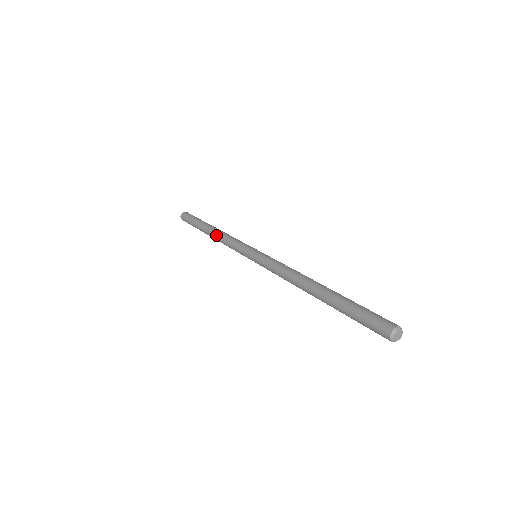
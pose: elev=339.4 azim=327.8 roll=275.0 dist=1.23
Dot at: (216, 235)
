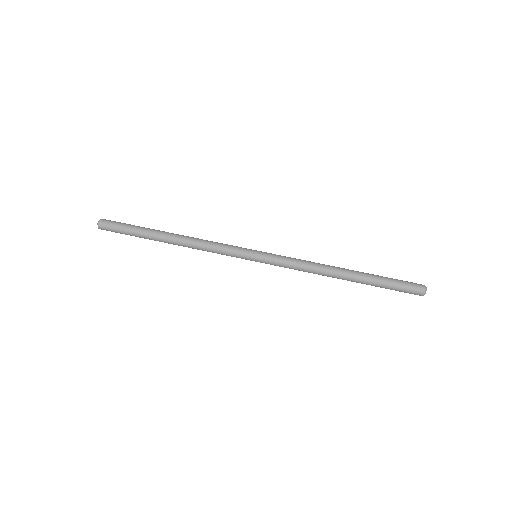
Dot at: occluded
